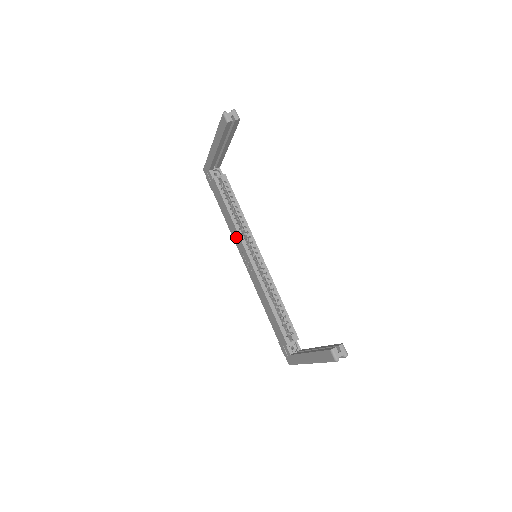
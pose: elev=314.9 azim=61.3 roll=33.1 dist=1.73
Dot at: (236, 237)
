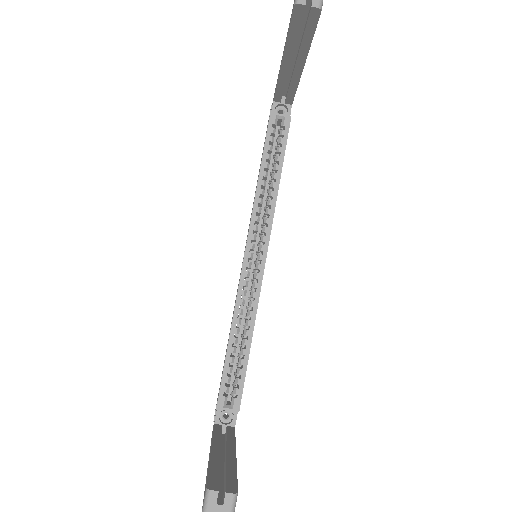
Dot at: (251, 214)
